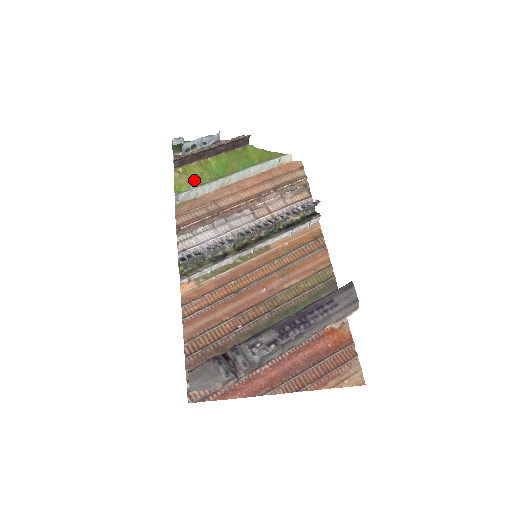
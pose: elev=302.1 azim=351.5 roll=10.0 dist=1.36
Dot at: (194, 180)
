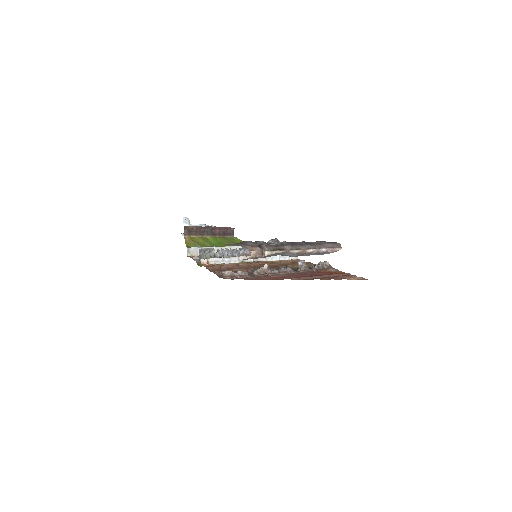
Dot at: (199, 244)
